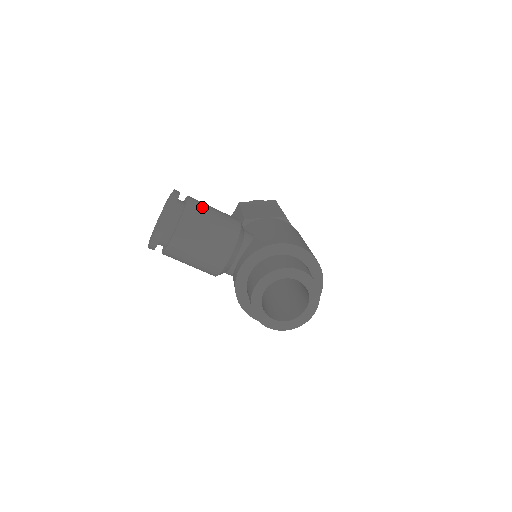
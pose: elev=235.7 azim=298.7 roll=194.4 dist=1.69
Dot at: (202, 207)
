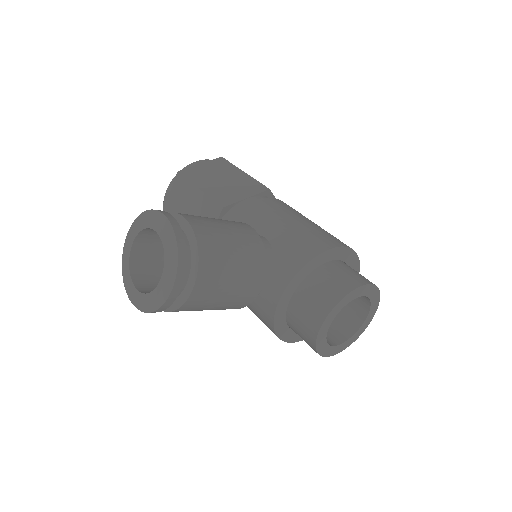
Dot at: (211, 229)
